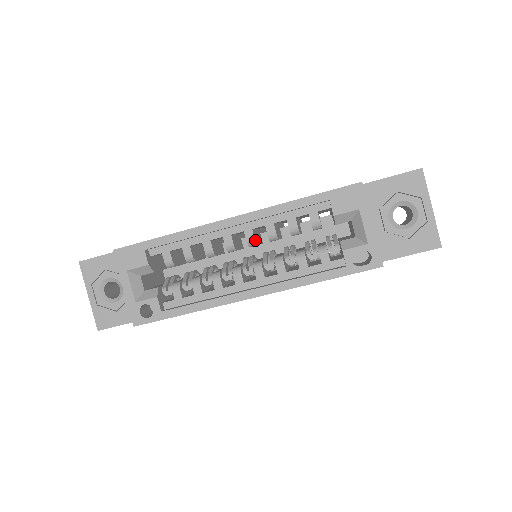
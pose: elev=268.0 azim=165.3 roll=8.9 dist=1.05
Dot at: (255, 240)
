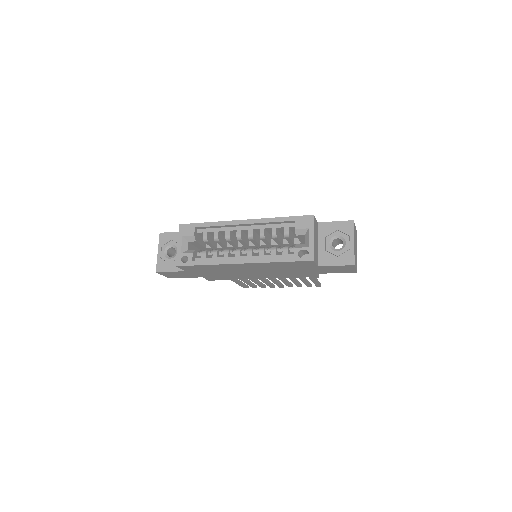
Dot at: (253, 235)
